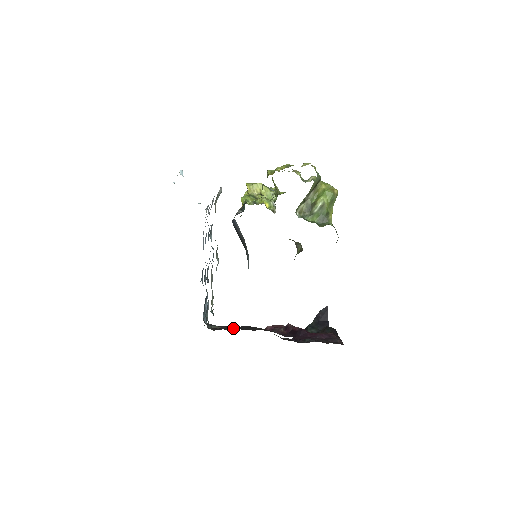
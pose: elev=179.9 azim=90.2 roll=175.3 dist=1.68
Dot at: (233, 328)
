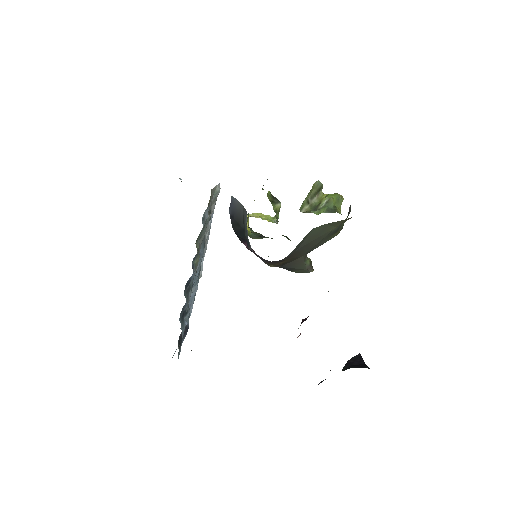
Dot at: occluded
